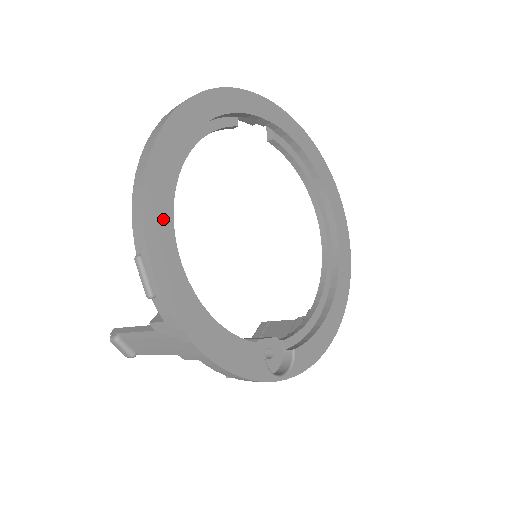
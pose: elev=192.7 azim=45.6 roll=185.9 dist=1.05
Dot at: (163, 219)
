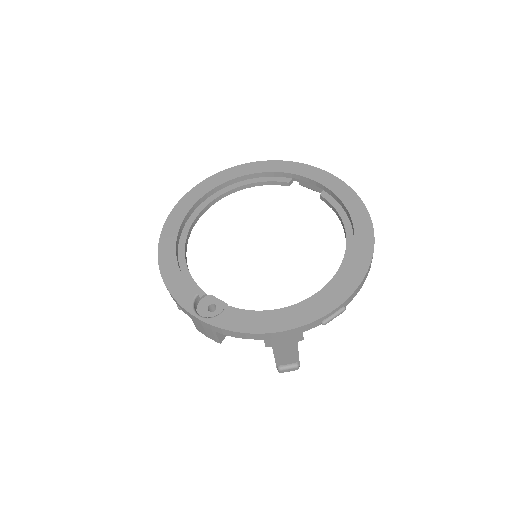
Dot at: (190, 203)
